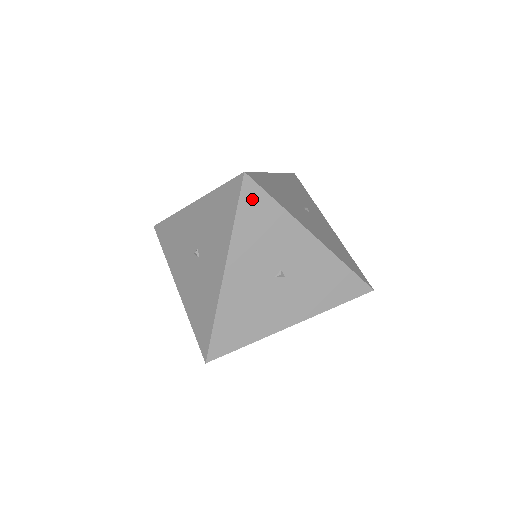
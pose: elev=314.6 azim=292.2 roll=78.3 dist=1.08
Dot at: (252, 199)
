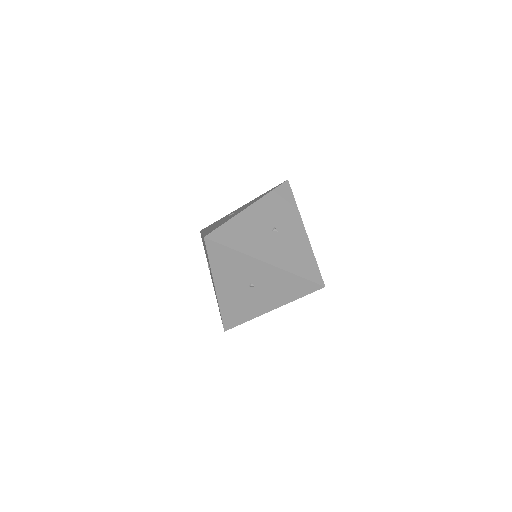
Dot at: (215, 250)
